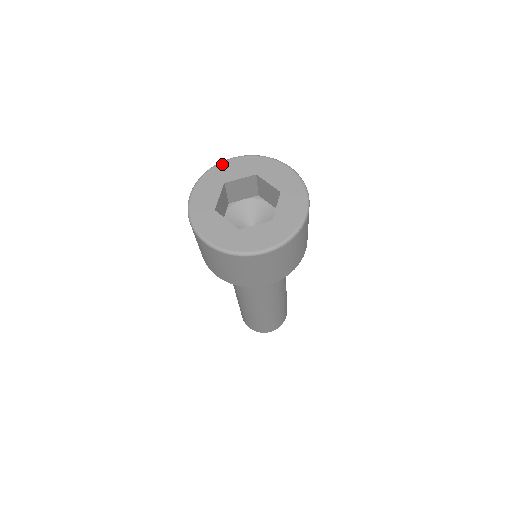
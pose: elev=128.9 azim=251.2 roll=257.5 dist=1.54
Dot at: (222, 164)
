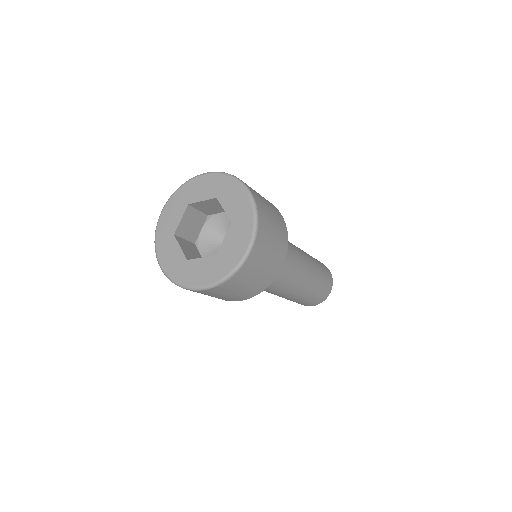
Dot at: (191, 181)
